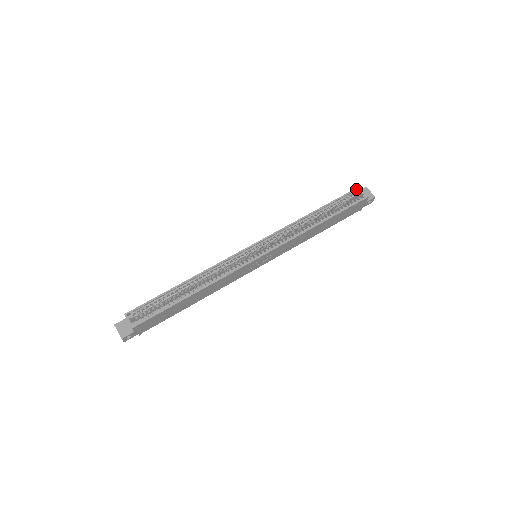
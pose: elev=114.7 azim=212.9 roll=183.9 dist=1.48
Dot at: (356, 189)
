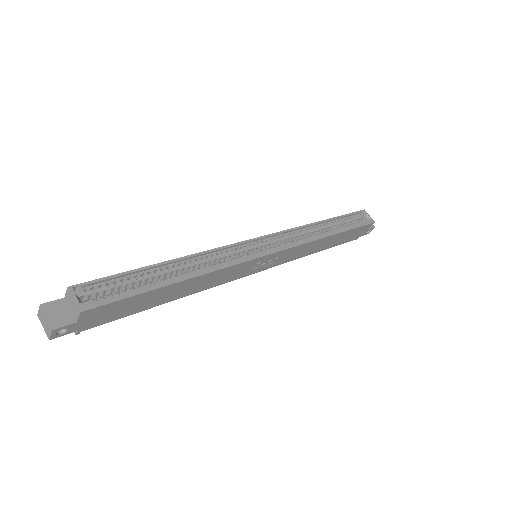
Dot at: (361, 211)
